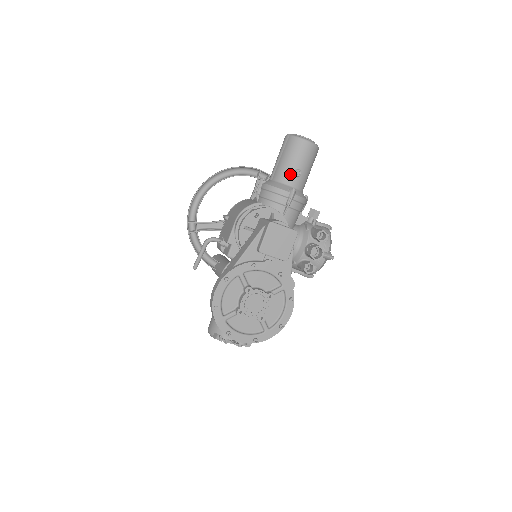
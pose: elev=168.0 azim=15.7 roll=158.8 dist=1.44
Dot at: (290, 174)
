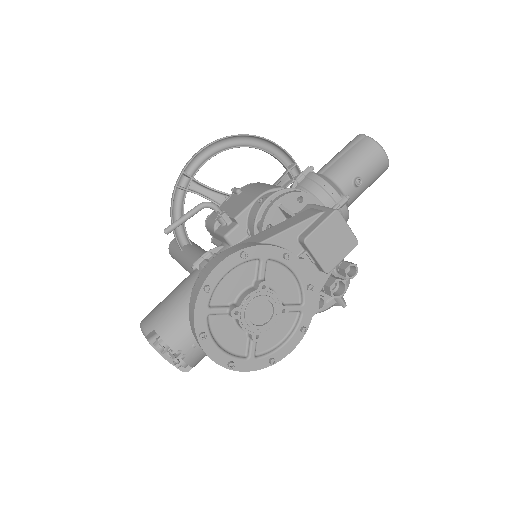
Dot at: (349, 178)
